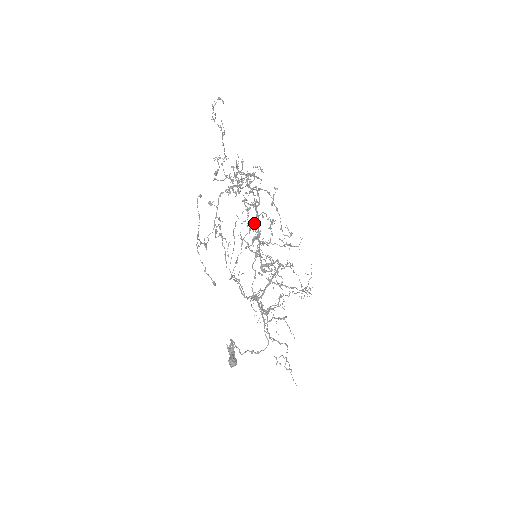
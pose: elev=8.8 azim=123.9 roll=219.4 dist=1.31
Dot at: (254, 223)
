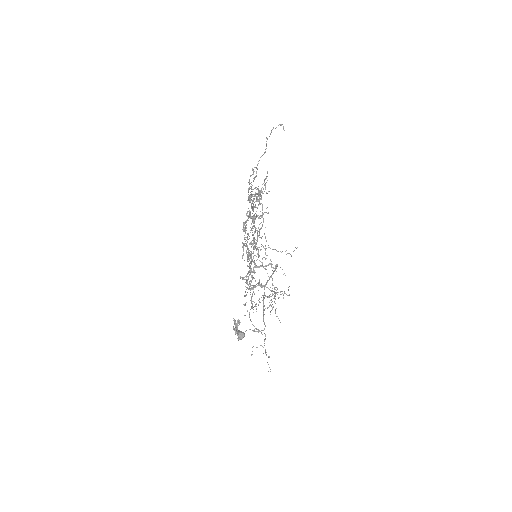
Dot at: (248, 234)
